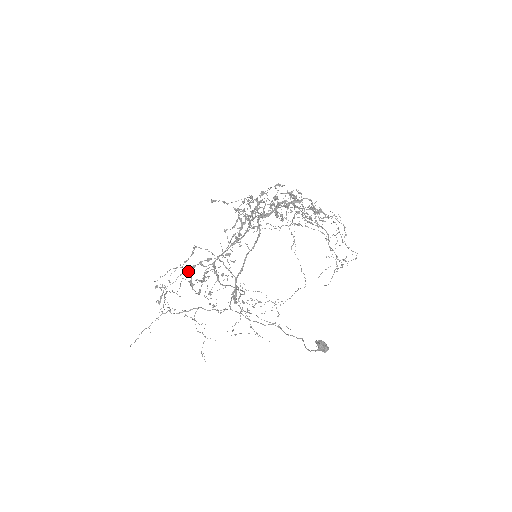
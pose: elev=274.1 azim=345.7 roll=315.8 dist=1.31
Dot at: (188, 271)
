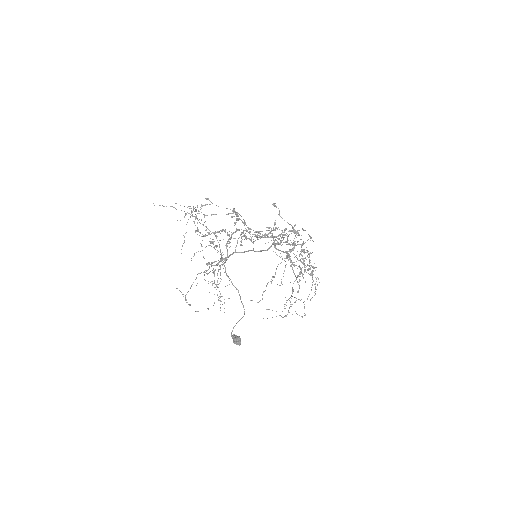
Dot at: (204, 222)
